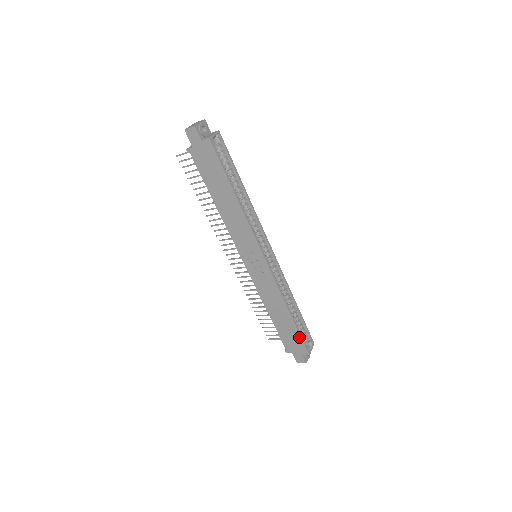
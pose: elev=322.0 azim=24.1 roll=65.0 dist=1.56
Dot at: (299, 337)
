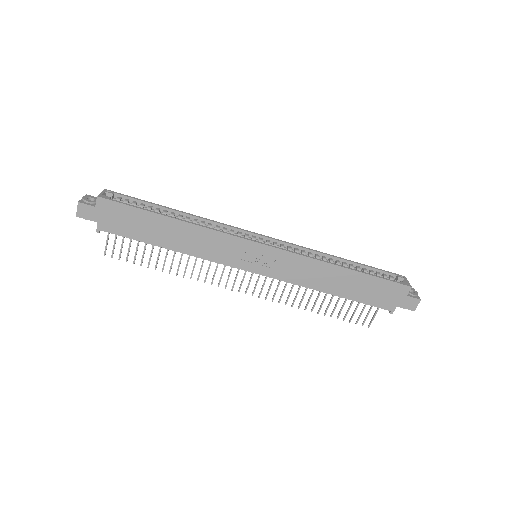
Dot at: (380, 281)
